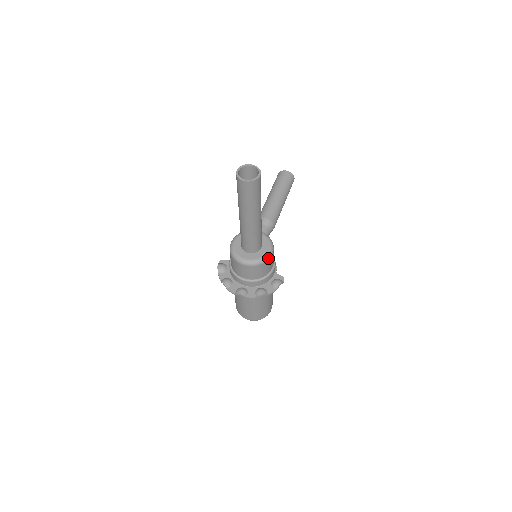
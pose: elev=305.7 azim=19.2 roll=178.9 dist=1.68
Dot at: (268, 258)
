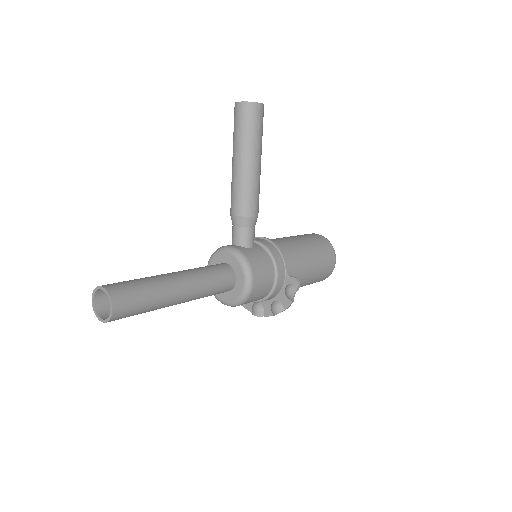
Dot at: (249, 293)
